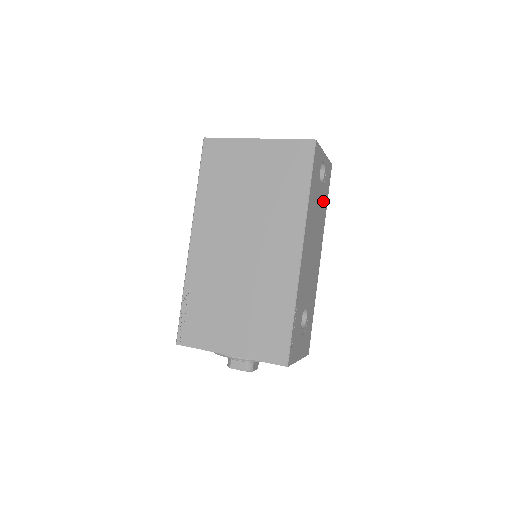
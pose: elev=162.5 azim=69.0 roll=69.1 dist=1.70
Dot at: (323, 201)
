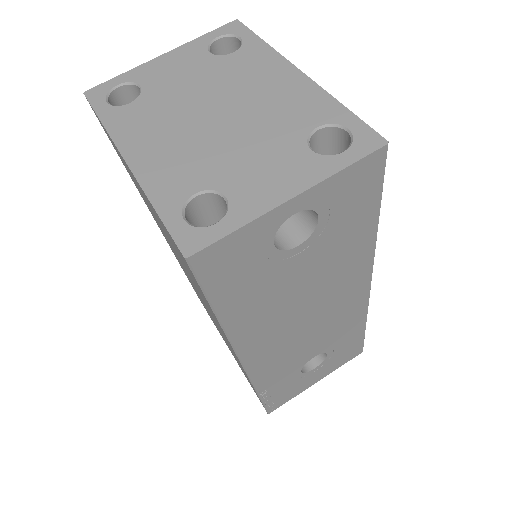
Dot at: (340, 241)
